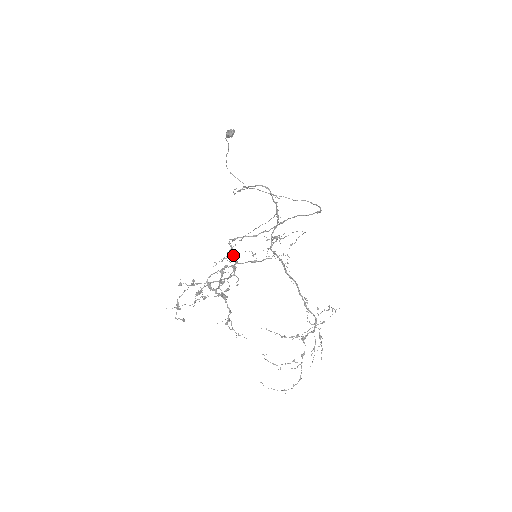
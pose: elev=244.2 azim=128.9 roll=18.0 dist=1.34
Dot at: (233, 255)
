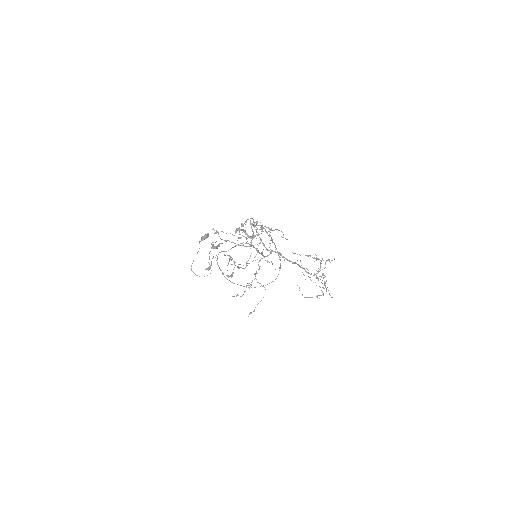
Dot at: occluded
